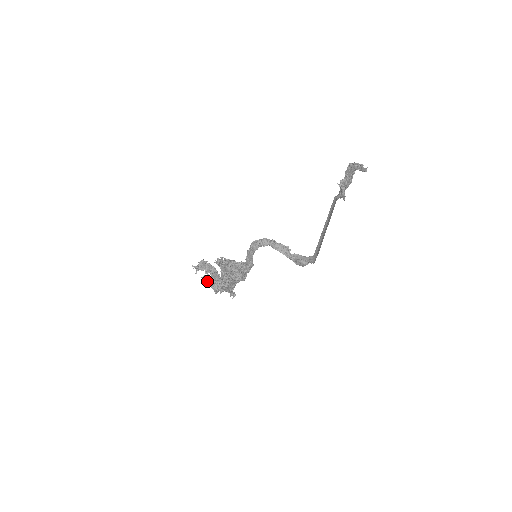
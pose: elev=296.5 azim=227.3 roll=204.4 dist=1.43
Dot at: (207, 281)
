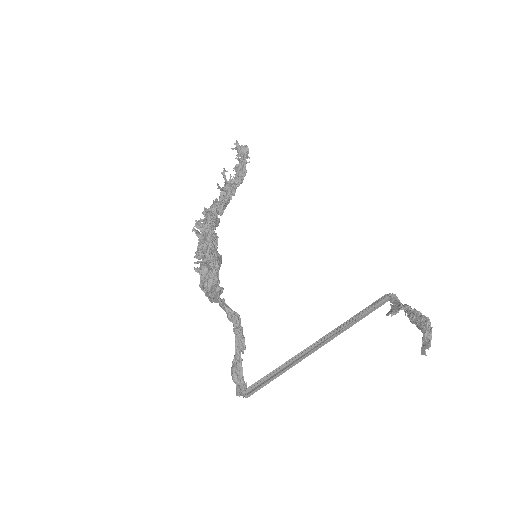
Dot at: (218, 186)
